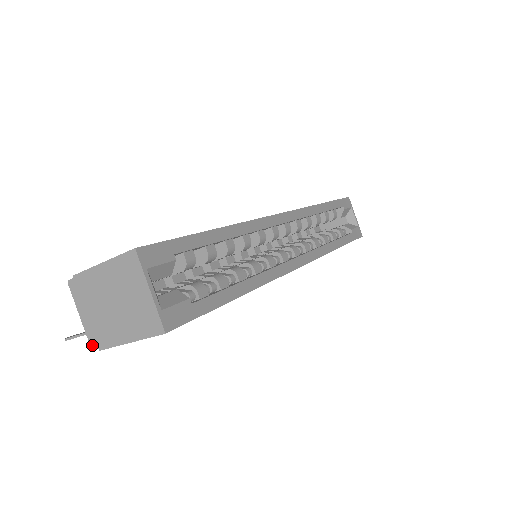
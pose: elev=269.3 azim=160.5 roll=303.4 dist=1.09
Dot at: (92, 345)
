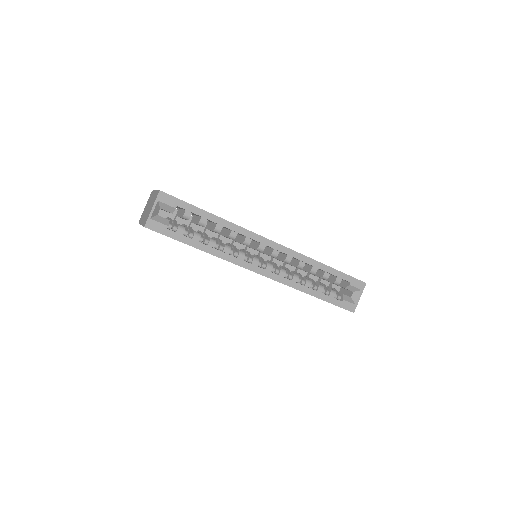
Dot at: occluded
